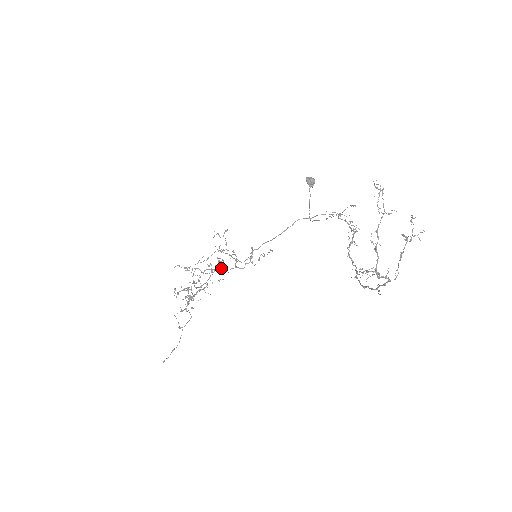
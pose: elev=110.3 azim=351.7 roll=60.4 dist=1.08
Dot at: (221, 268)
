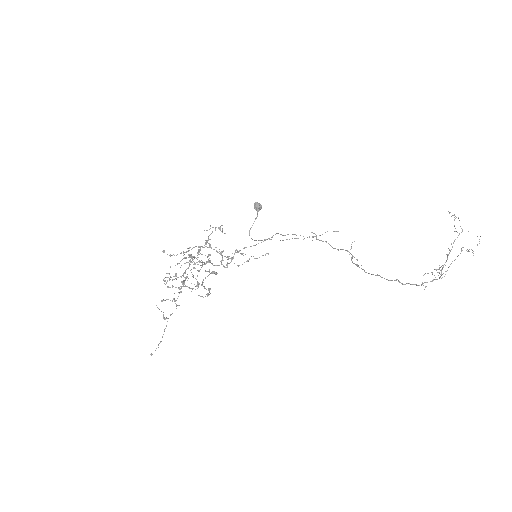
Dot at: (209, 262)
